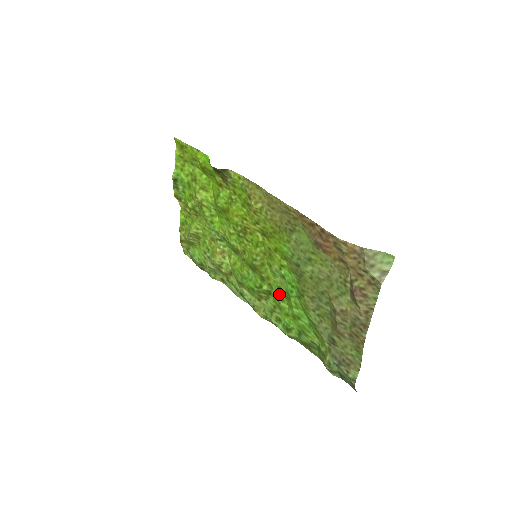
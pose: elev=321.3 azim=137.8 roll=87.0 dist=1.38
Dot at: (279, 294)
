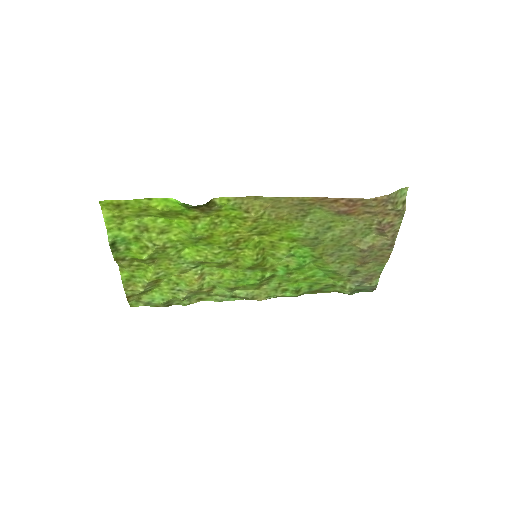
Dot at: (288, 271)
